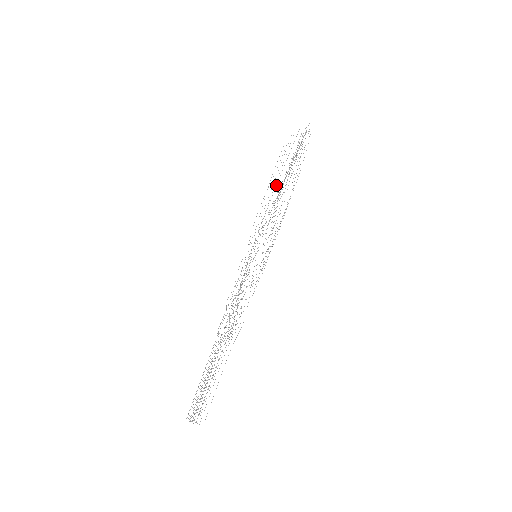
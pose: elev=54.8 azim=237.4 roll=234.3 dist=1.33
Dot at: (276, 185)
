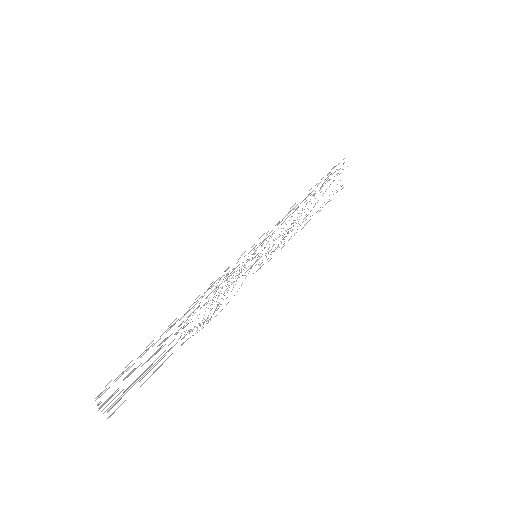
Dot at: occluded
